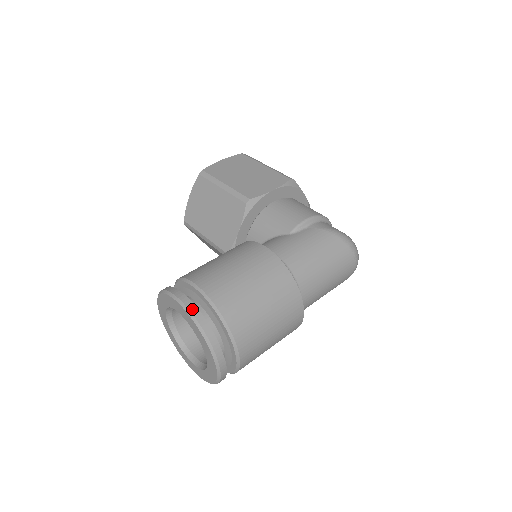
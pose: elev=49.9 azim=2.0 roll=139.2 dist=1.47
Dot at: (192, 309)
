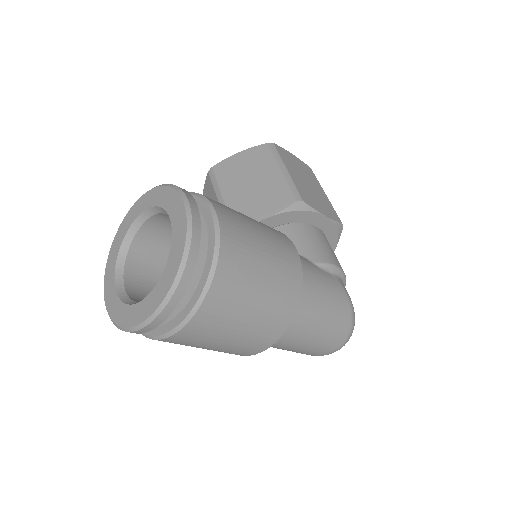
Dot at: (196, 225)
